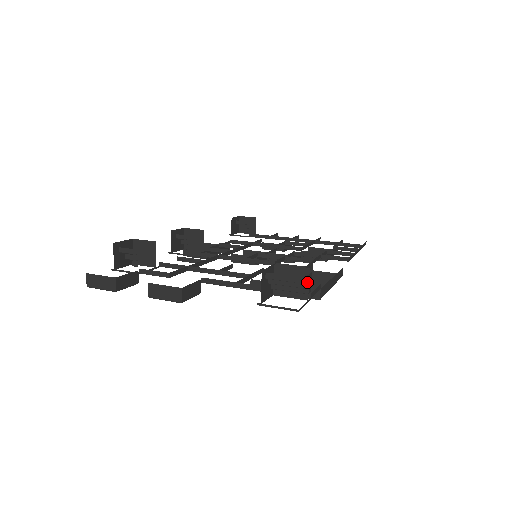
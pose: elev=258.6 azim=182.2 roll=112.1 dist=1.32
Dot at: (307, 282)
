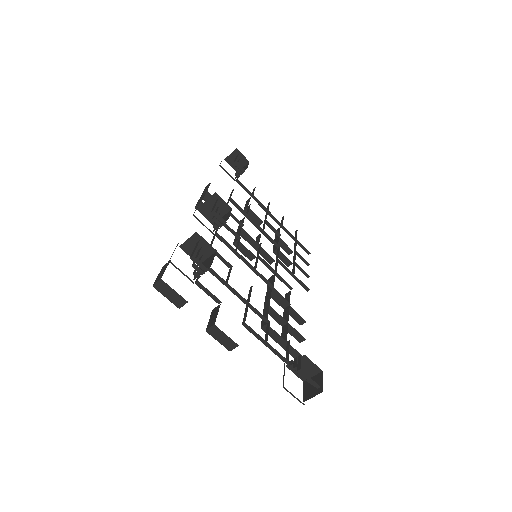
Dot at: (317, 383)
